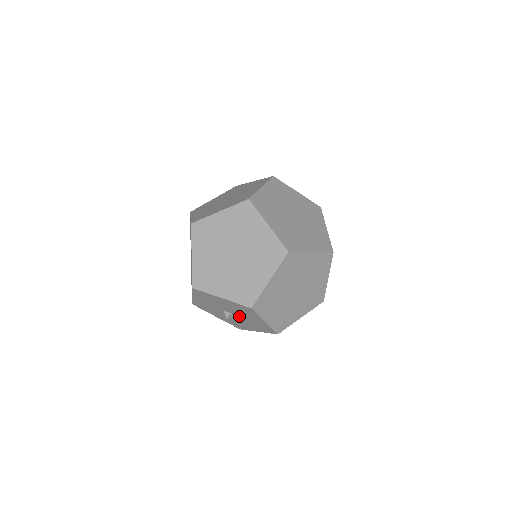
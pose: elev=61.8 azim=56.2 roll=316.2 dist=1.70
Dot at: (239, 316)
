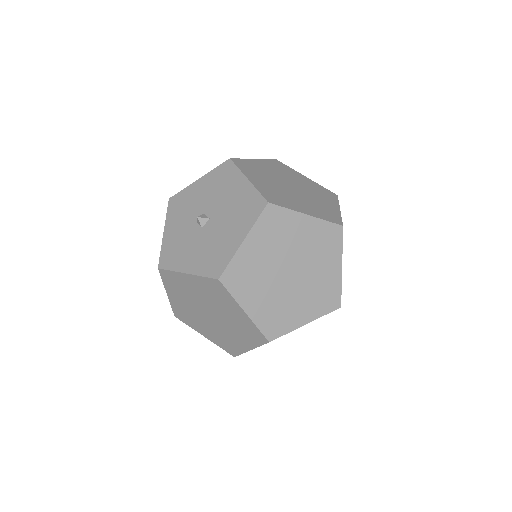
Dot at: (213, 227)
